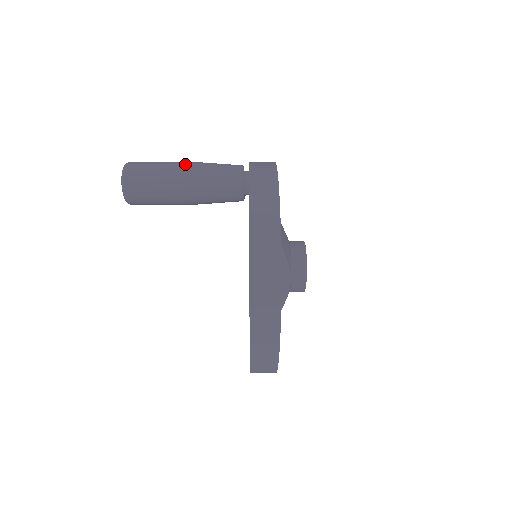
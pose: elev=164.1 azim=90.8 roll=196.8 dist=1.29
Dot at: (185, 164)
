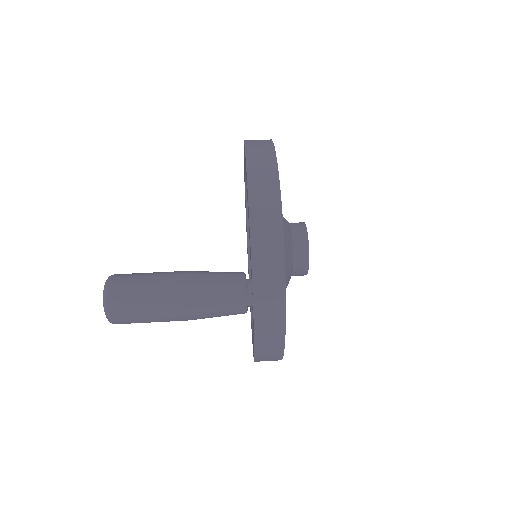
Dot at: (178, 311)
